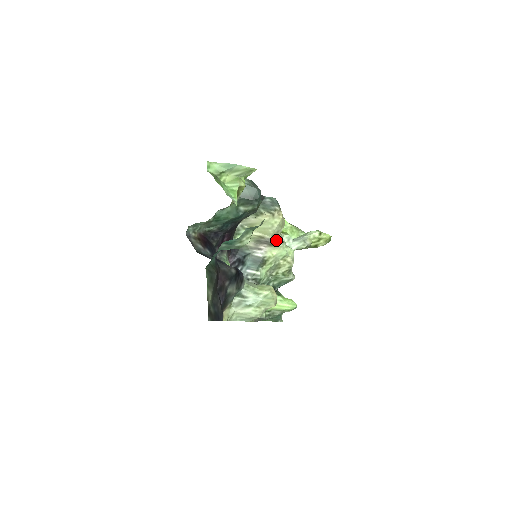
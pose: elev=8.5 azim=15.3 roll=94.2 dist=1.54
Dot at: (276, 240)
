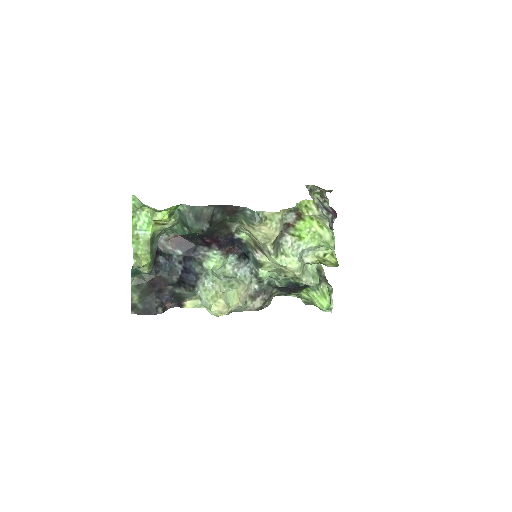
Dot at: (265, 250)
